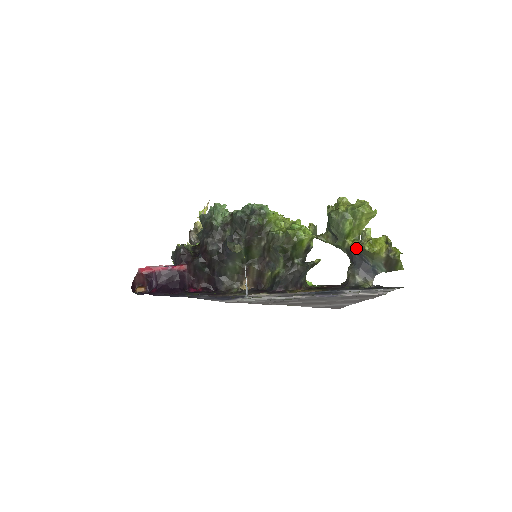
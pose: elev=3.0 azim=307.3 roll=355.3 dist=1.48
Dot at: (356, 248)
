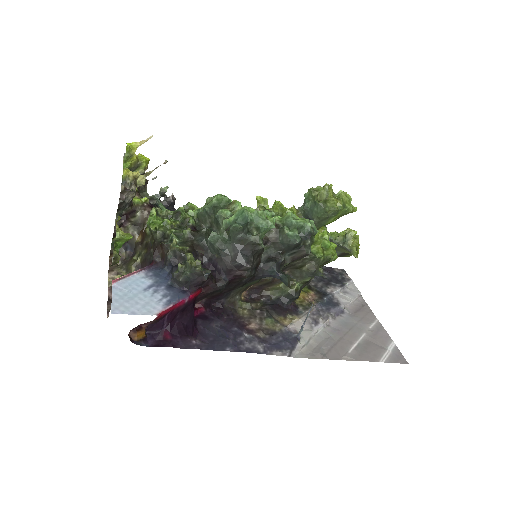
Dot at: occluded
